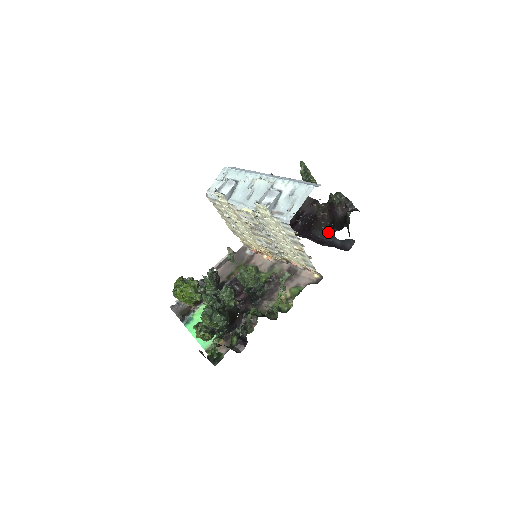
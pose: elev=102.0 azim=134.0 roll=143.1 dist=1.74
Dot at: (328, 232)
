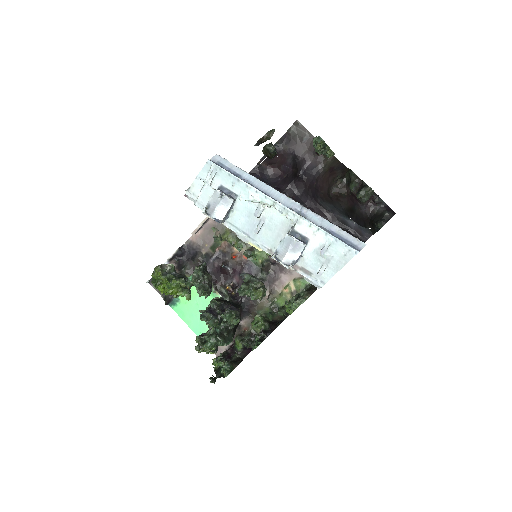
Dot at: (341, 211)
